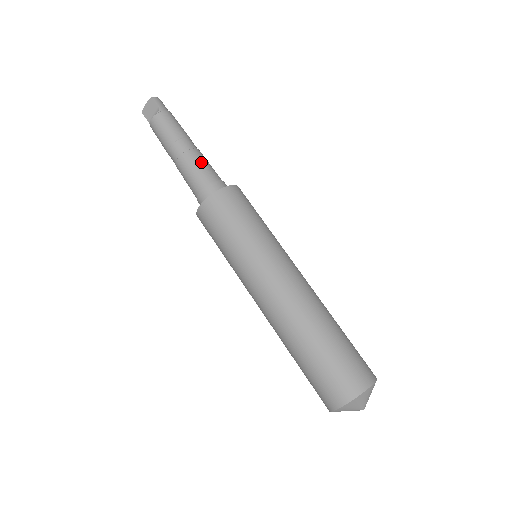
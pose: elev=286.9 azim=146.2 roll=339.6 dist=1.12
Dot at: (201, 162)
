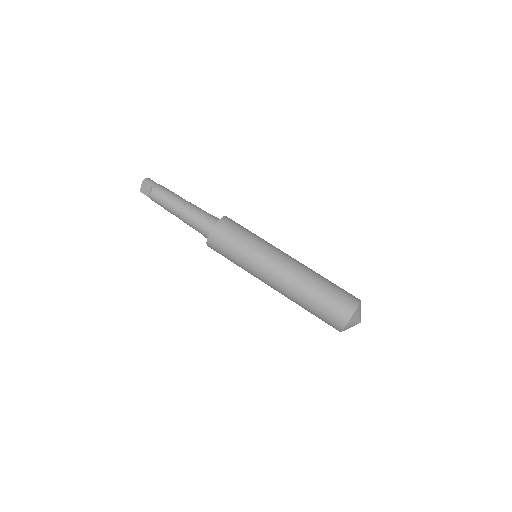
Dot at: (195, 210)
